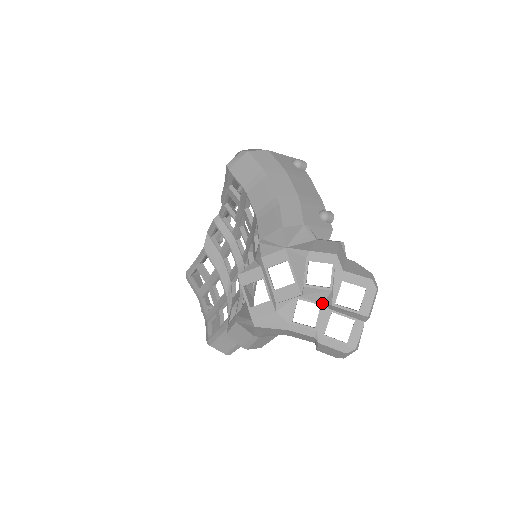
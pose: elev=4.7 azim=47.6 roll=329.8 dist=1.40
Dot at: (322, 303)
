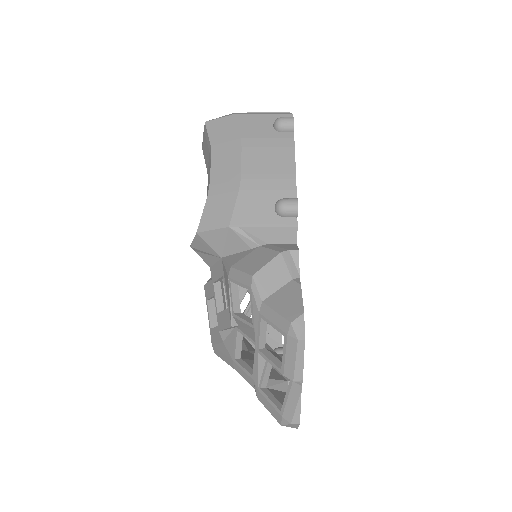
Dot at: occluded
